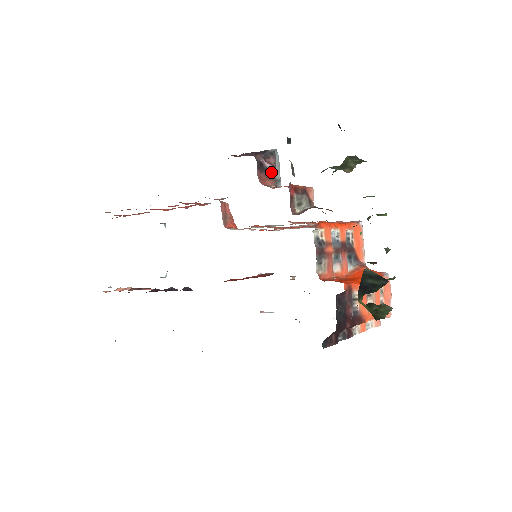
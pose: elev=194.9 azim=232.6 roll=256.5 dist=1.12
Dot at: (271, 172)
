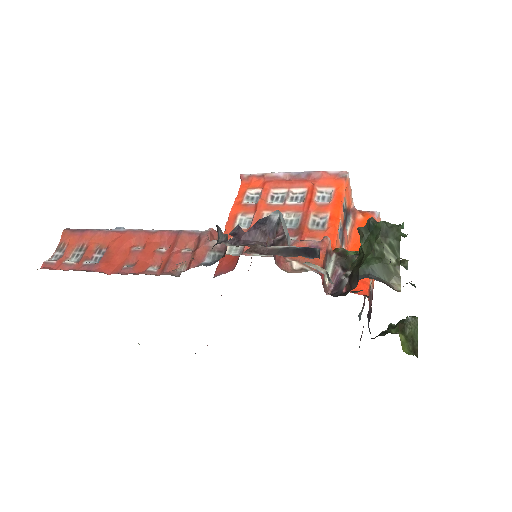
Dot at: (281, 240)
